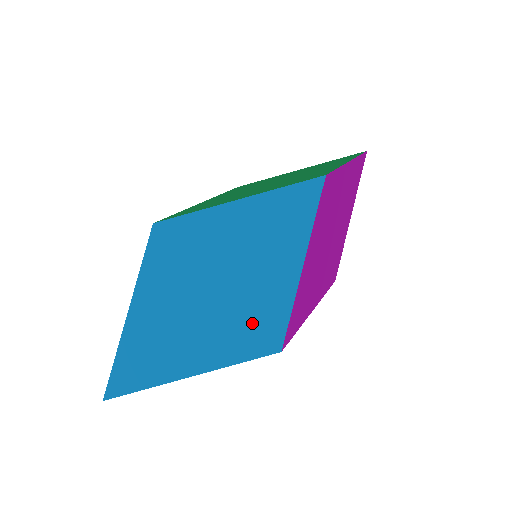
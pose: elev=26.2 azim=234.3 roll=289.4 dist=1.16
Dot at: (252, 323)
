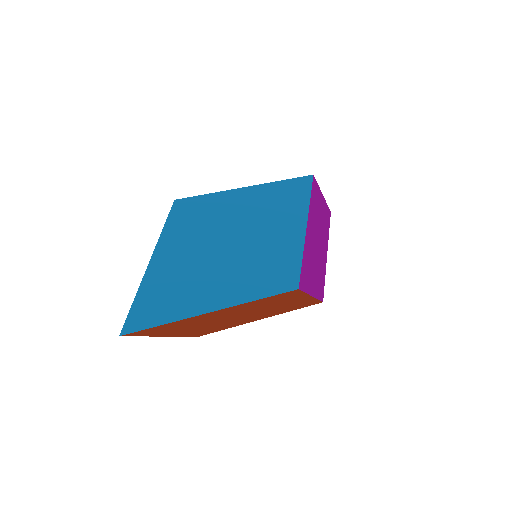
Dot at: (268, 268)
